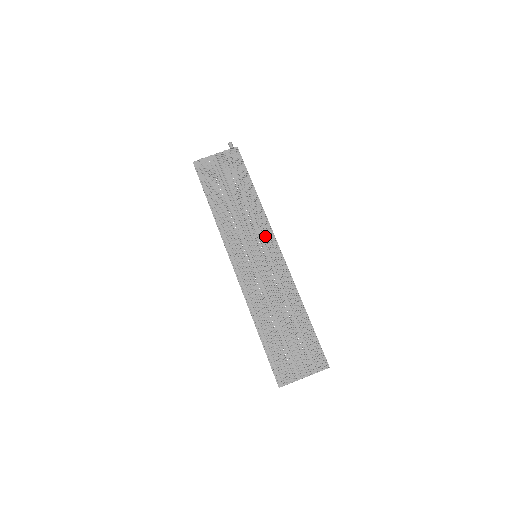
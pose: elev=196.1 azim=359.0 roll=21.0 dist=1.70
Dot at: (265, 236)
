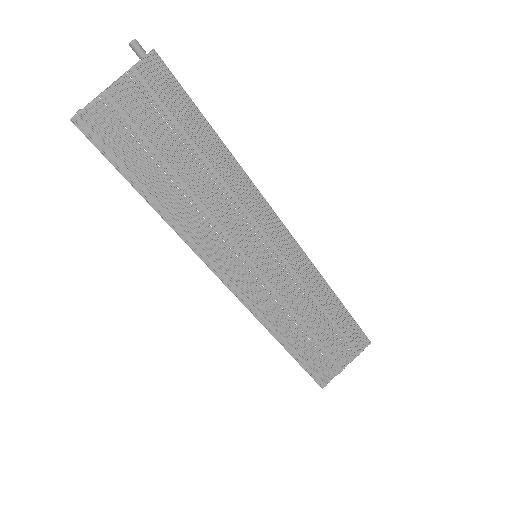
Dot at: (262, 221)
